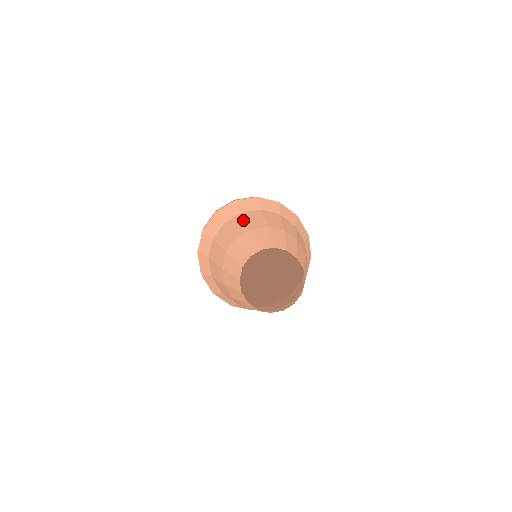
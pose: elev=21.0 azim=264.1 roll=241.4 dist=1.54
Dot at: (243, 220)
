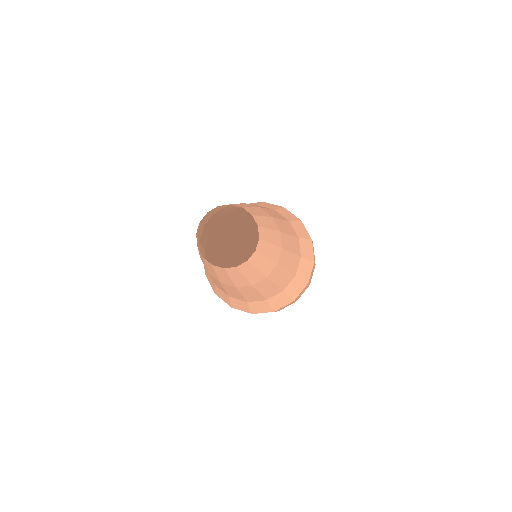
Dot at: (232, 207)
